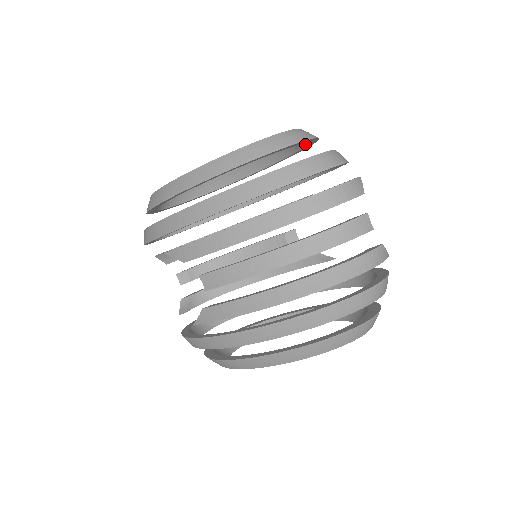
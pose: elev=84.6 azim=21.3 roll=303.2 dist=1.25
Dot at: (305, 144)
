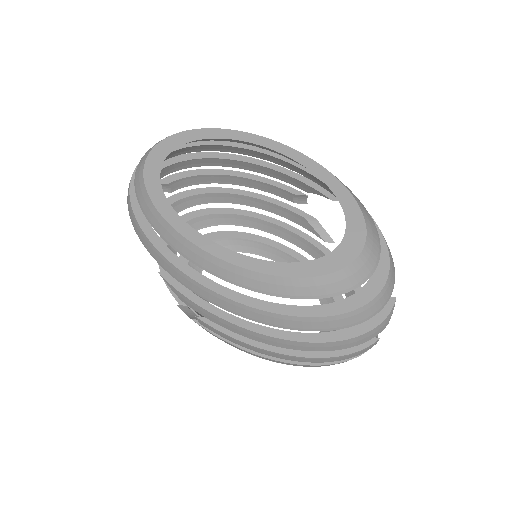
Dot at: occluded
